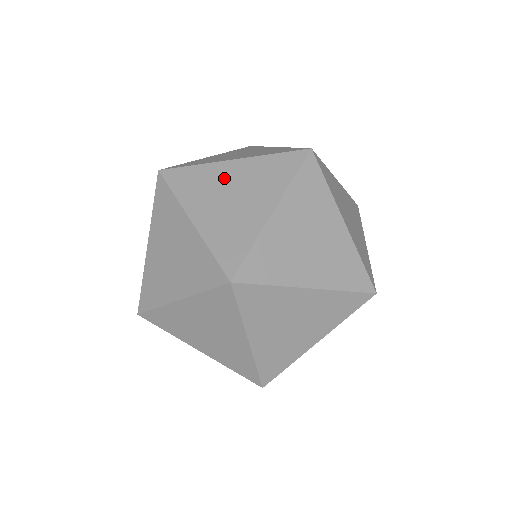
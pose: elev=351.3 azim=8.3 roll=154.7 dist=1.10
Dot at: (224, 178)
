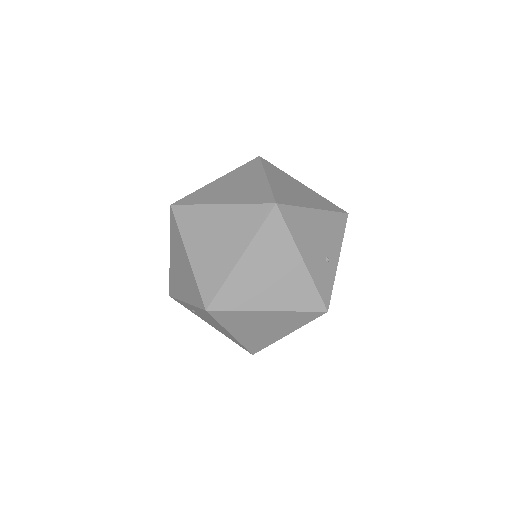
Dot at: occluded
